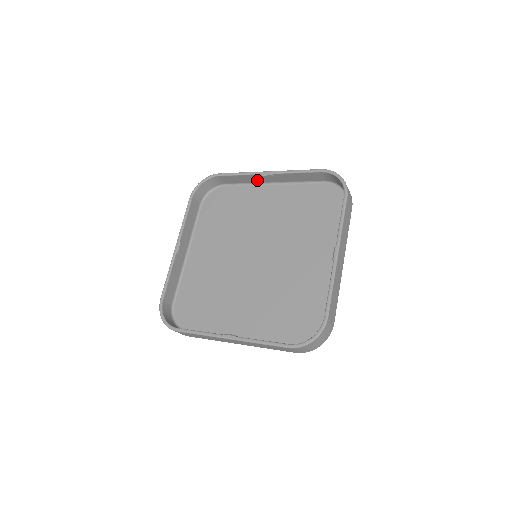
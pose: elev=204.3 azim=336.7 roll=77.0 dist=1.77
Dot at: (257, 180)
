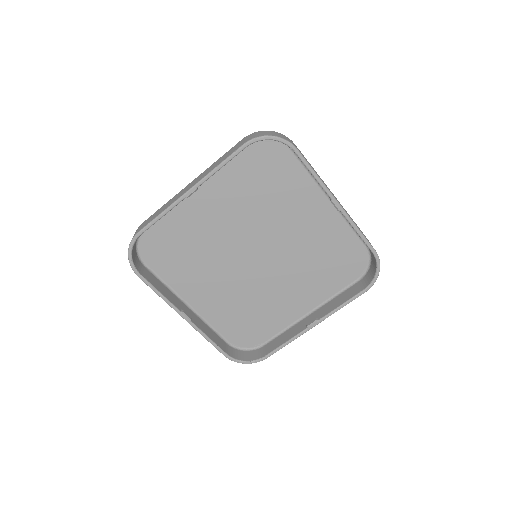
Dot at: occluded
